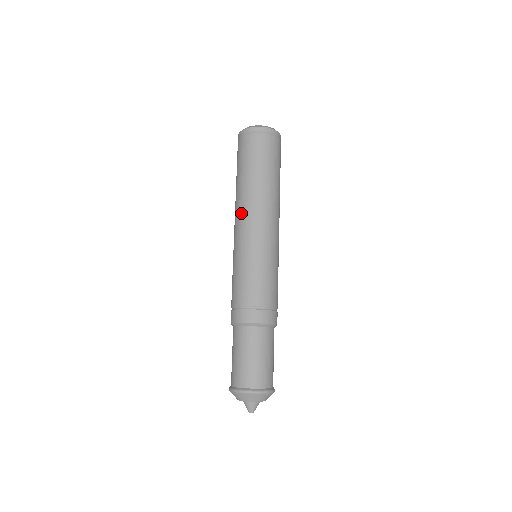
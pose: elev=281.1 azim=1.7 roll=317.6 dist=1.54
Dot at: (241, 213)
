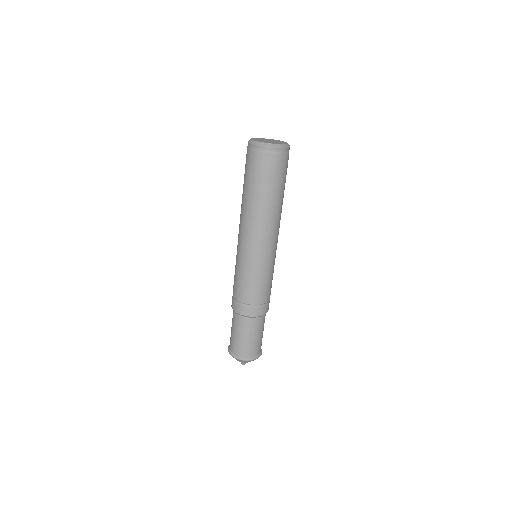
Dot at: (265, 230)
